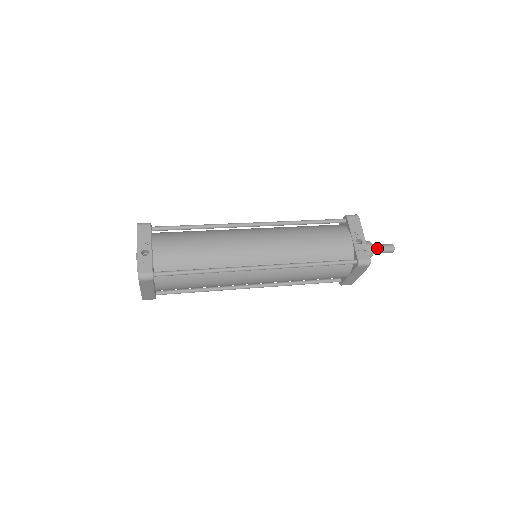
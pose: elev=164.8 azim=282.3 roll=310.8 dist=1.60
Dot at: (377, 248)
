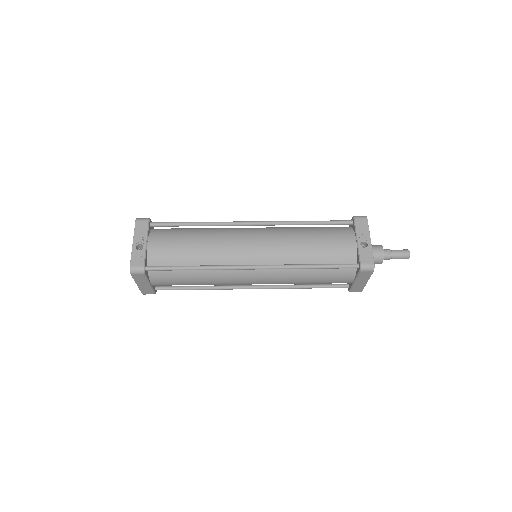
Dot at: (389, 253)
